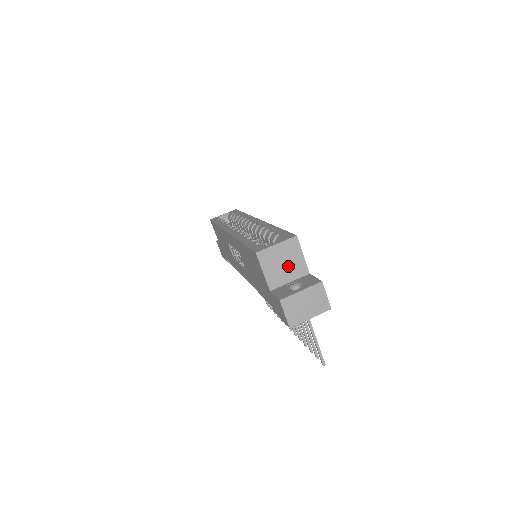
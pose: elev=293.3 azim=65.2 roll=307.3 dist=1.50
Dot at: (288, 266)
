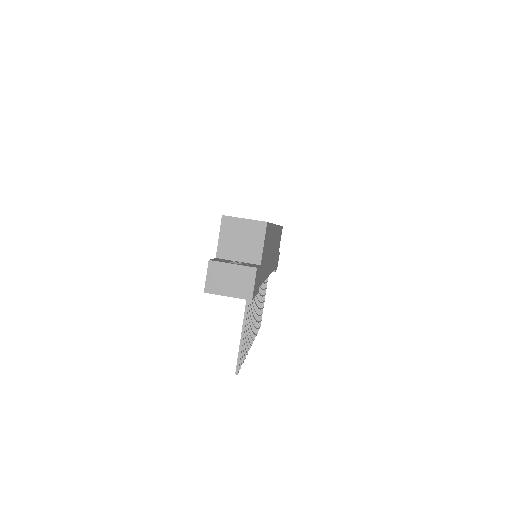
Dot at: (244, 245)
